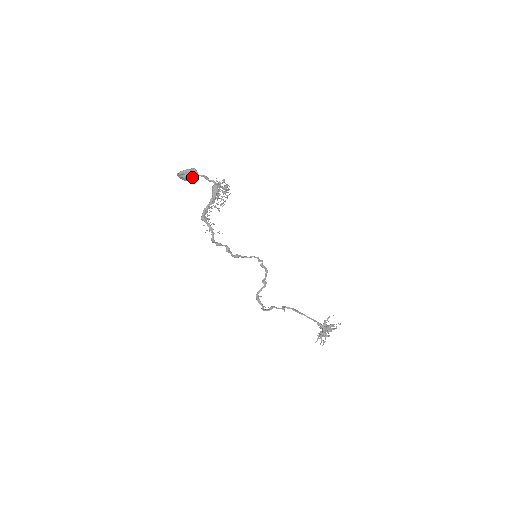
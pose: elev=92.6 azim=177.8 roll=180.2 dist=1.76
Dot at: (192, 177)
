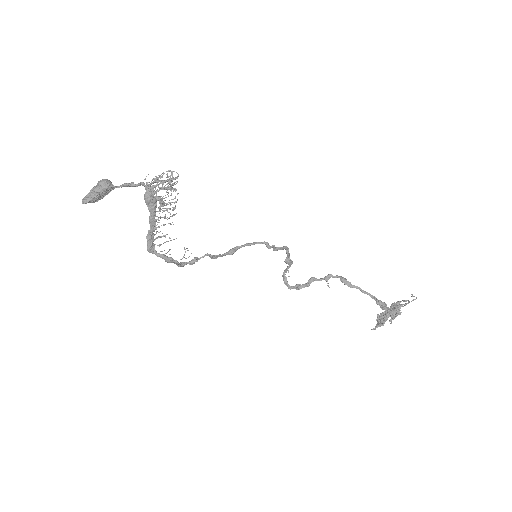
Dot at: (108, 192)
